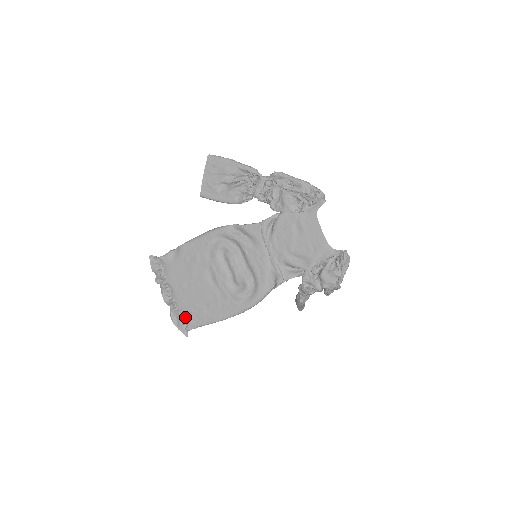
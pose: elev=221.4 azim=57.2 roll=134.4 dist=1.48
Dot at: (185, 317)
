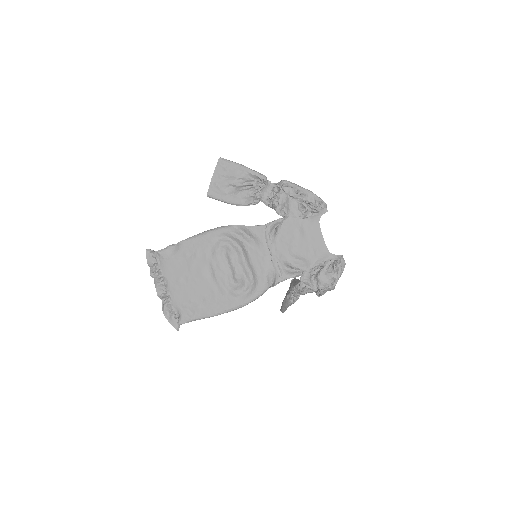
Dot at: (178, 311)
